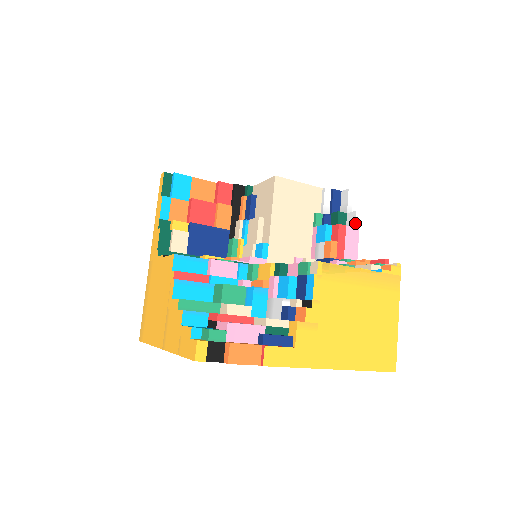
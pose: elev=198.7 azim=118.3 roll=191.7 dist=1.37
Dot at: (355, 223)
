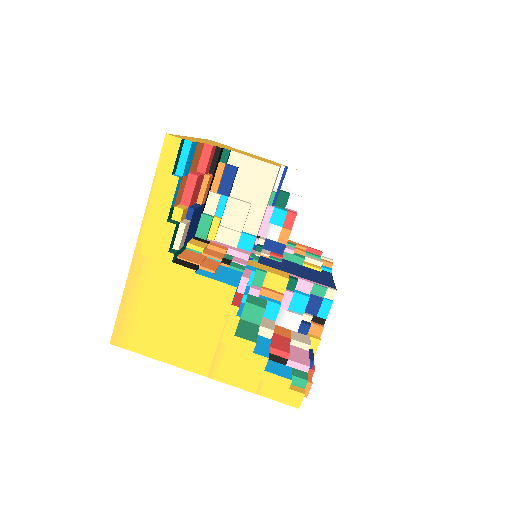
Dot at: occluded
